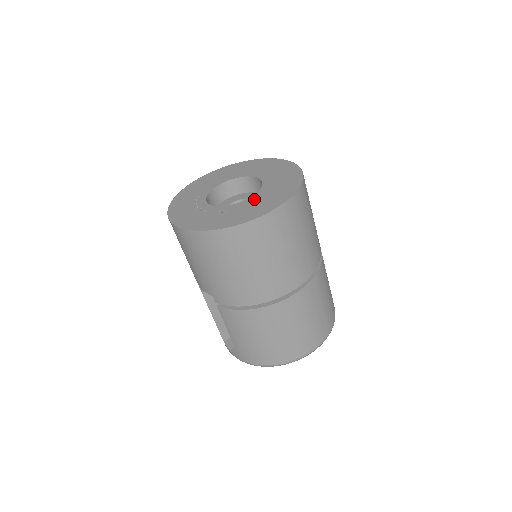
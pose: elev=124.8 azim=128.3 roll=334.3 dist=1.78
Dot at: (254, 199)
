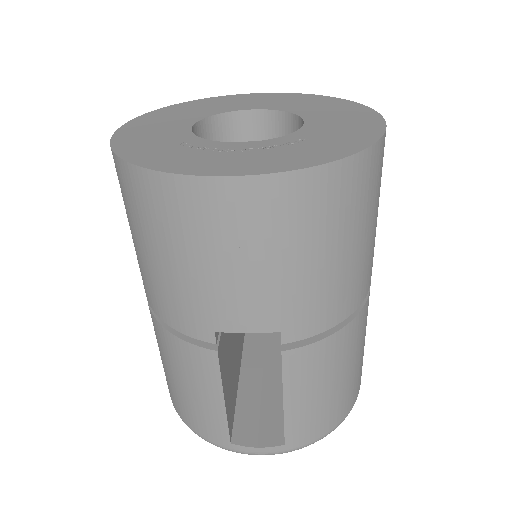
Dot at: (318, 121)
